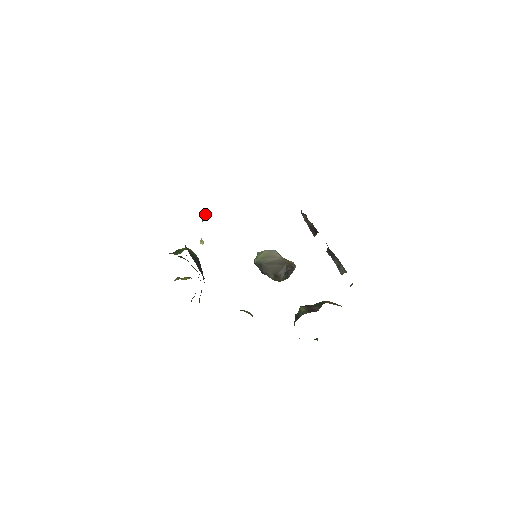
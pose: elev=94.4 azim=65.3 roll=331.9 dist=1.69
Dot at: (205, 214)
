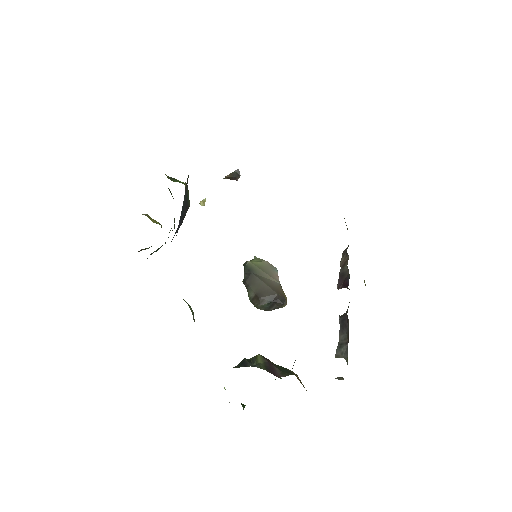
Dot at: (233, 173)
